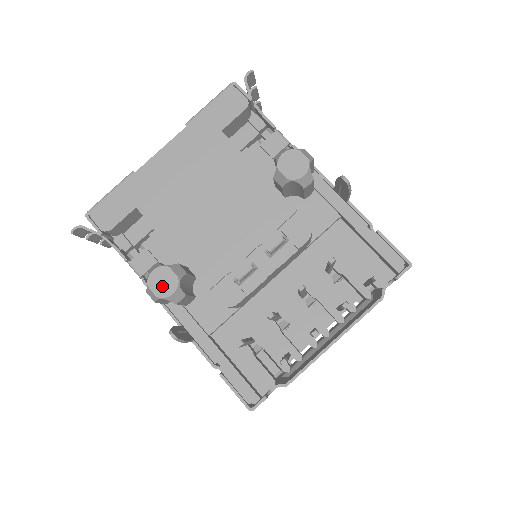
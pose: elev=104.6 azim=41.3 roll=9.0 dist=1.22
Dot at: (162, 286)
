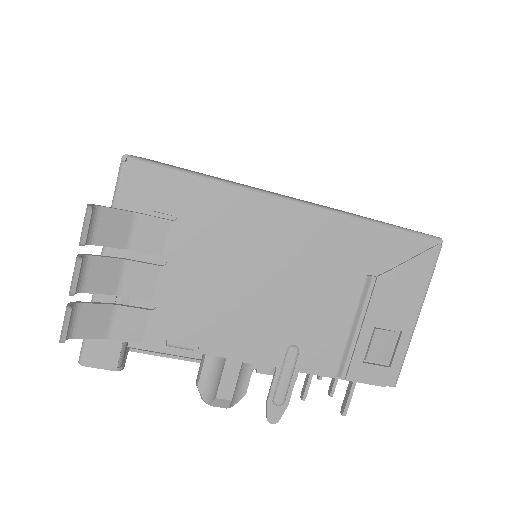
Dot at: occluded
